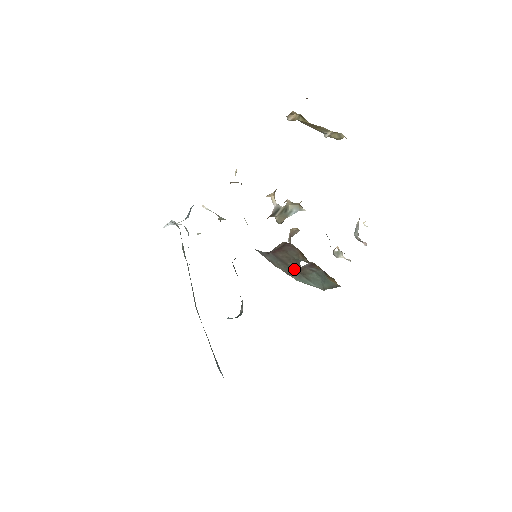
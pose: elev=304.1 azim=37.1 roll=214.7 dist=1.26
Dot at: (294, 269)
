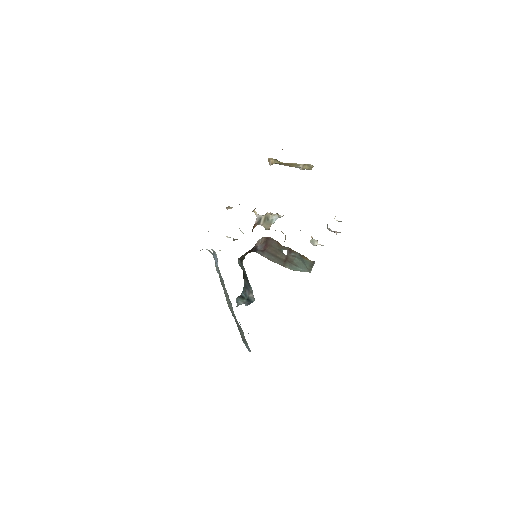
Dot at: (283, 259)
